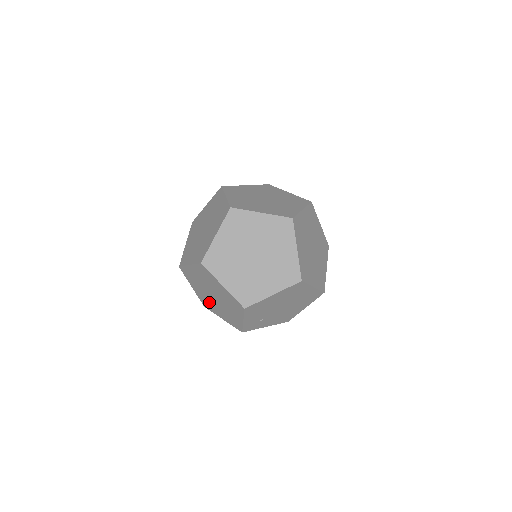
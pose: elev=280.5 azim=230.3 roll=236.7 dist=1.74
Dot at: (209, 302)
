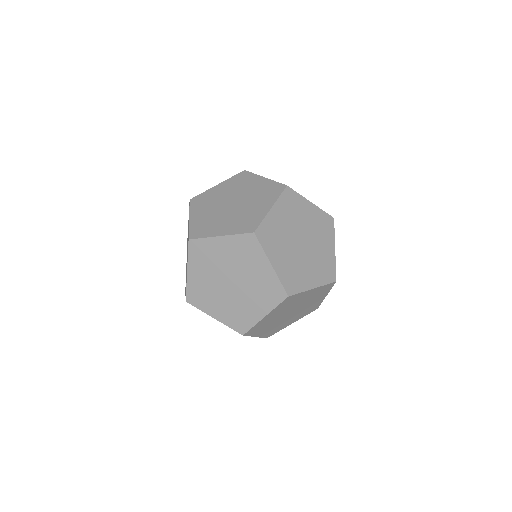
Dot at: occluded
